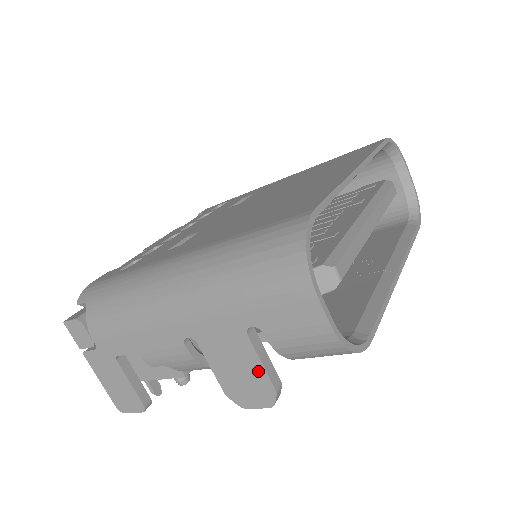
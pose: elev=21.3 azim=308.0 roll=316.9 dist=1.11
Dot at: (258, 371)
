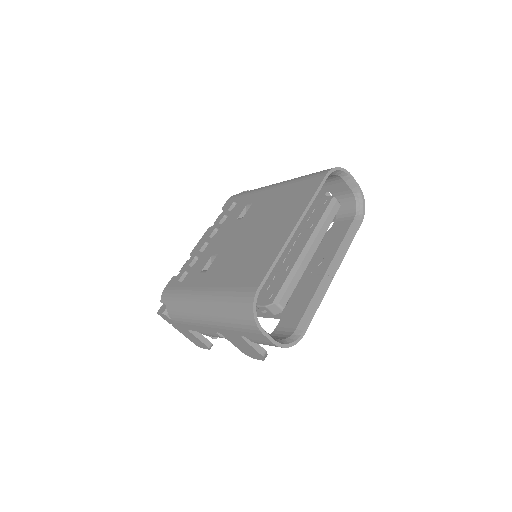
Dot at: (252, 349)
